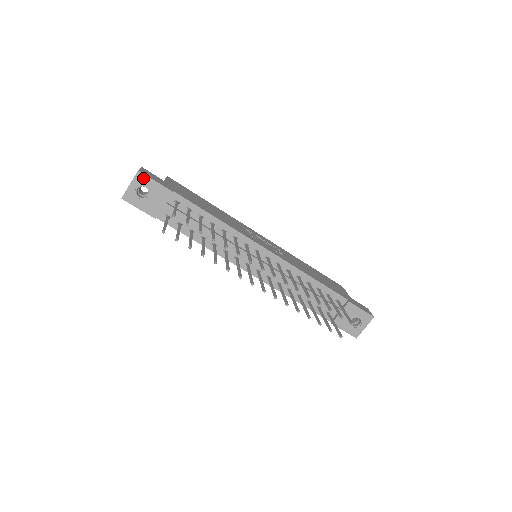
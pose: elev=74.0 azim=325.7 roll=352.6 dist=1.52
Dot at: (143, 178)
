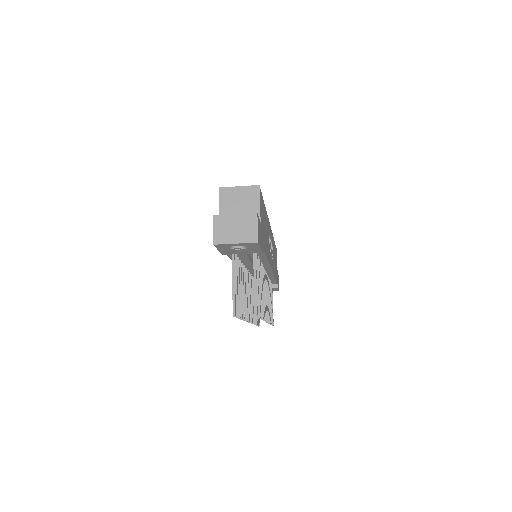
Dot at: (254, 245)
